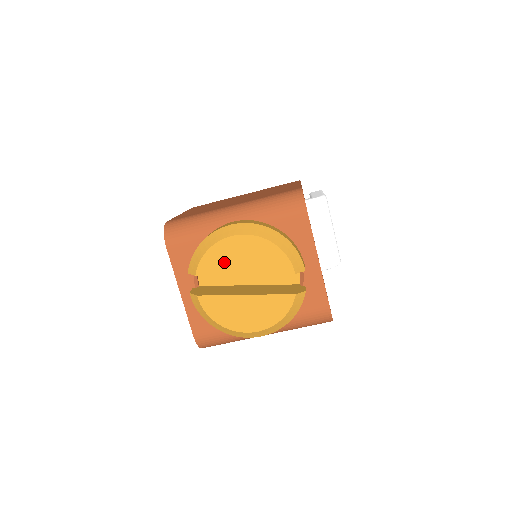
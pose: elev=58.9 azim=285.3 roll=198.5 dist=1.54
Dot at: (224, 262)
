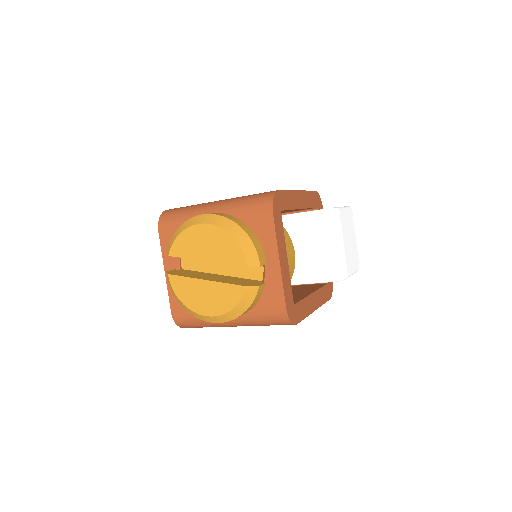
Dot at: (191, 247)
